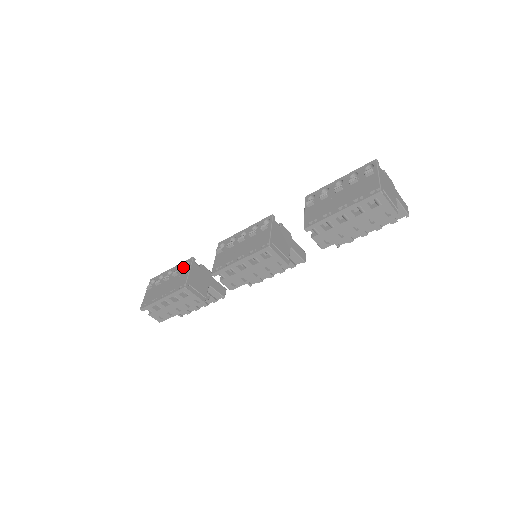
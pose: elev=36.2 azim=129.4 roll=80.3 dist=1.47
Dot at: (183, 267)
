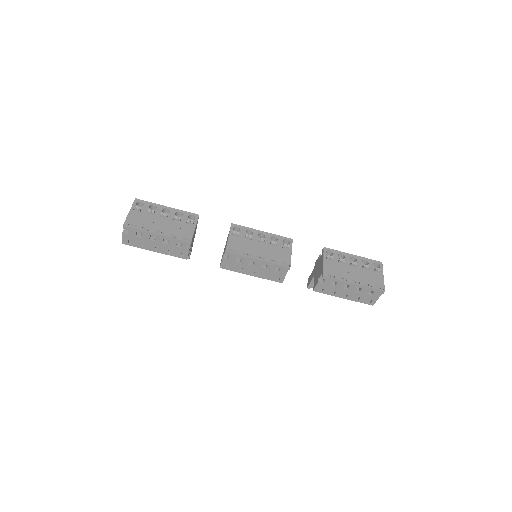
Dot at: (190, 220)
